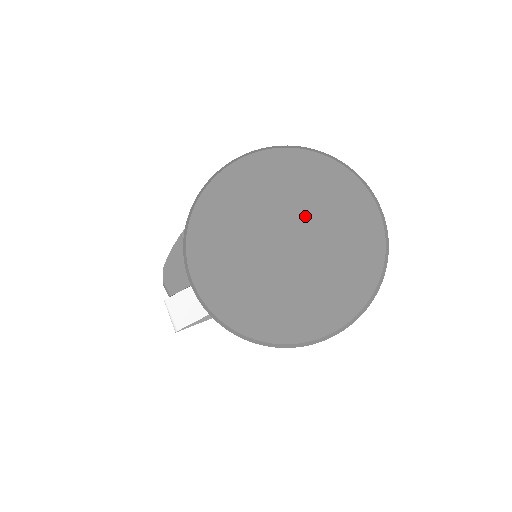
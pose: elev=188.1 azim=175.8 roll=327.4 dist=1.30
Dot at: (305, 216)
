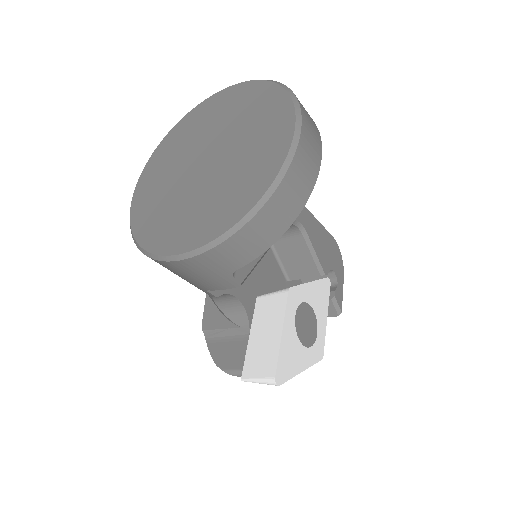
Dot at: (200, 142)
